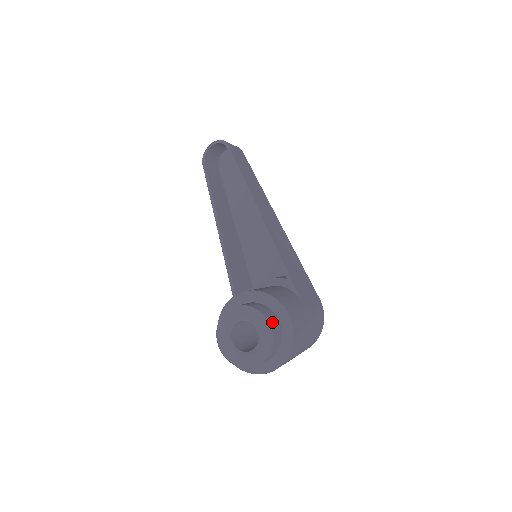
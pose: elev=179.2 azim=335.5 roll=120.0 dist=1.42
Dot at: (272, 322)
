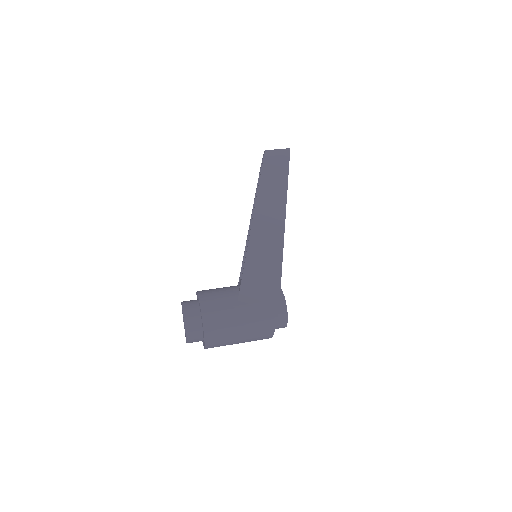
Dot at: (189, 317)
